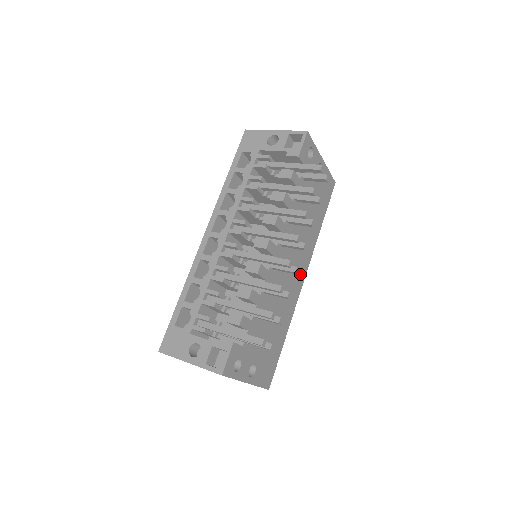
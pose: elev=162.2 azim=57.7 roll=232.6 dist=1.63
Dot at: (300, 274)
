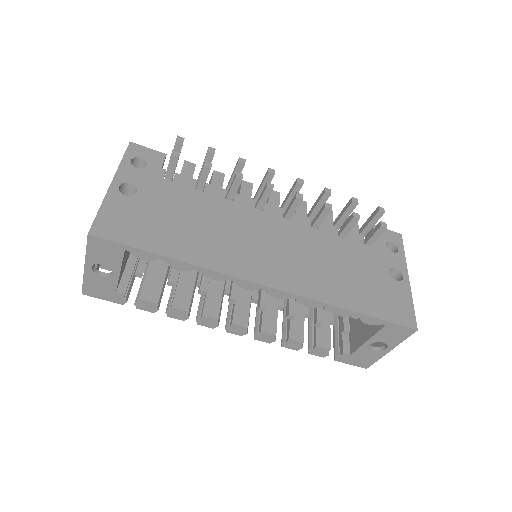
Dot at: (270, 272)
